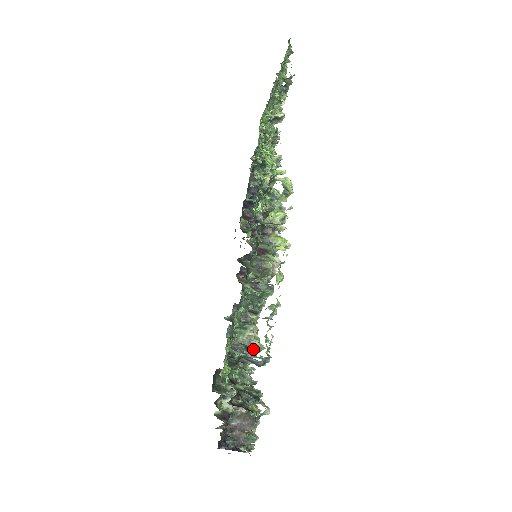
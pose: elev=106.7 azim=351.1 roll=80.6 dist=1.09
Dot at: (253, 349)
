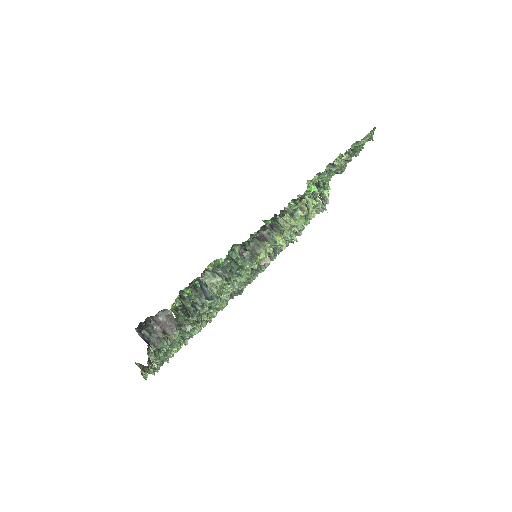
Dot at: occluded
